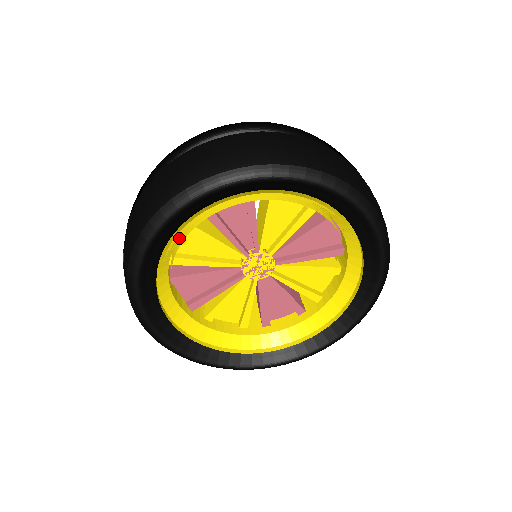
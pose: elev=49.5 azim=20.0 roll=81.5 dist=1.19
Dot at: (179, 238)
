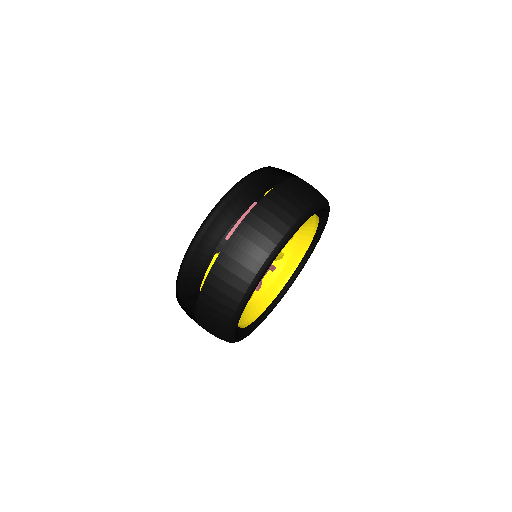
Dot at: occluded
